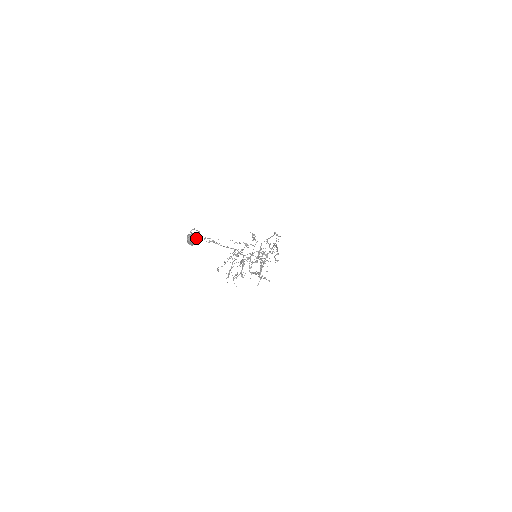
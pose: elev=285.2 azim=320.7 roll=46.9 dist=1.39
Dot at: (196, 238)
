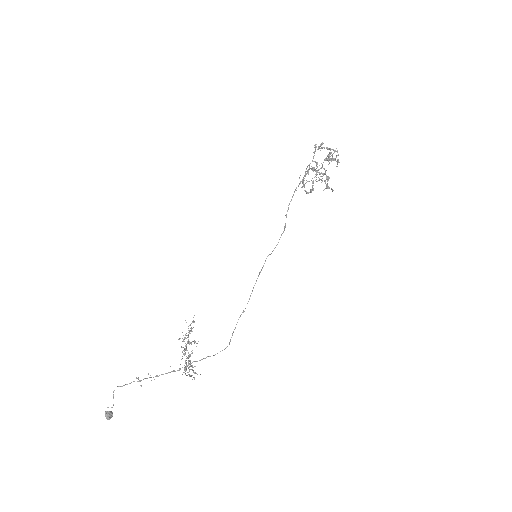
Dot at: (109, 418)
